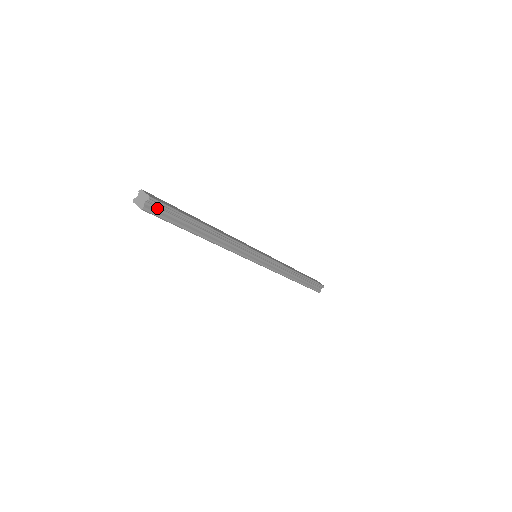
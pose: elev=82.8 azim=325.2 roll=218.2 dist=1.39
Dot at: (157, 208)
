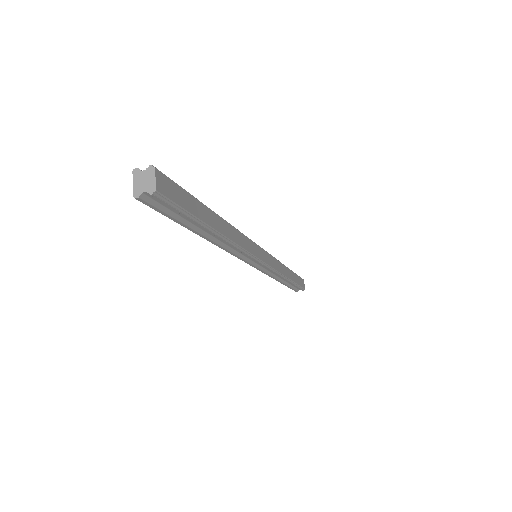
Dot at: (160, 201)
